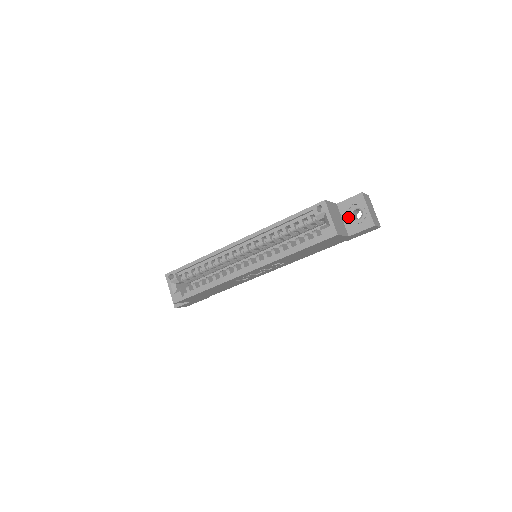
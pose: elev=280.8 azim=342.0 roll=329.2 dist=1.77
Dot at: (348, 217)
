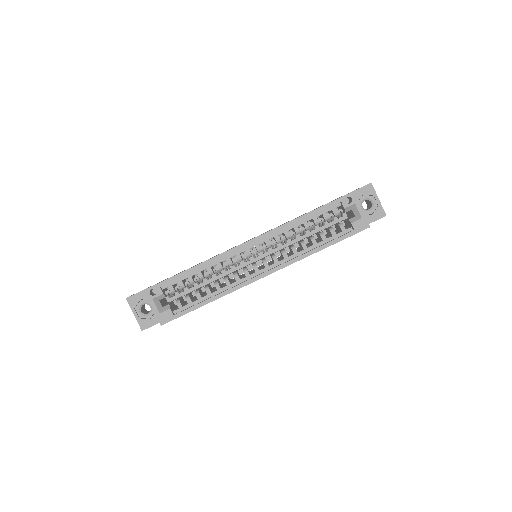
Dot at: occluded
